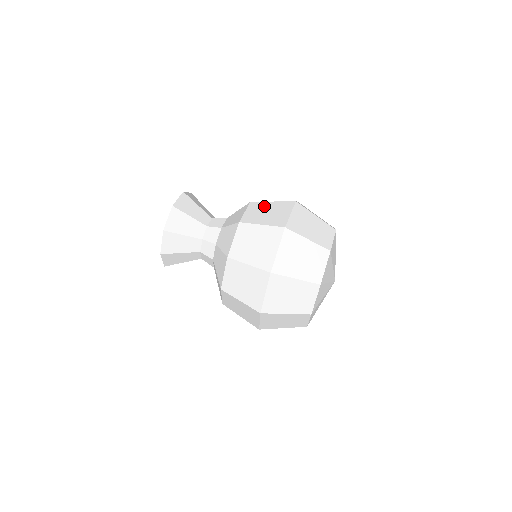
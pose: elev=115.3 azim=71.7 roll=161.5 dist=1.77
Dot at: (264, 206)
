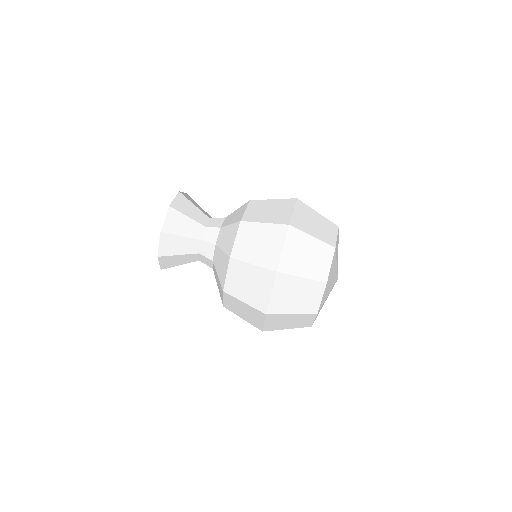
Dot at: (265, 204)
